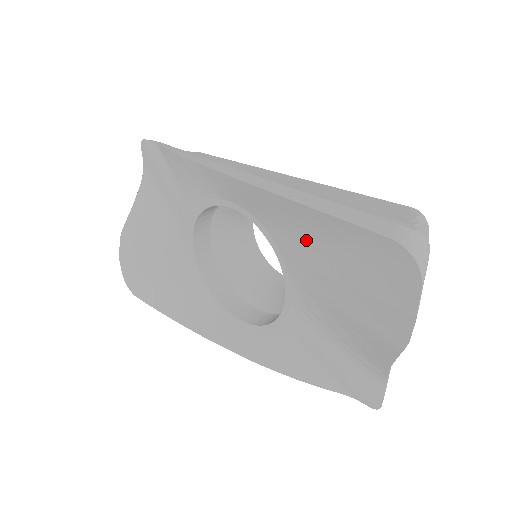
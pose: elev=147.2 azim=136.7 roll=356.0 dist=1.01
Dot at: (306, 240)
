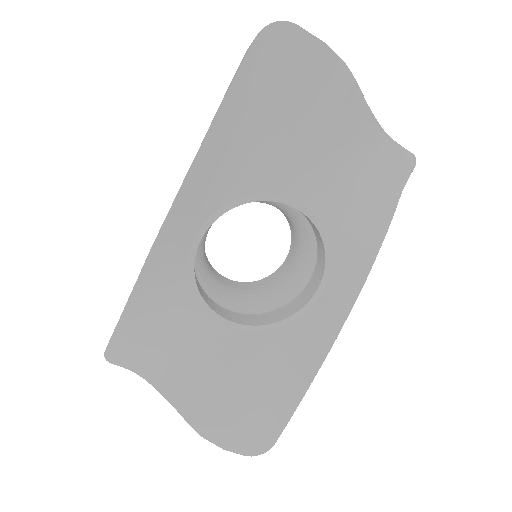
Dot at: (246, 148)
